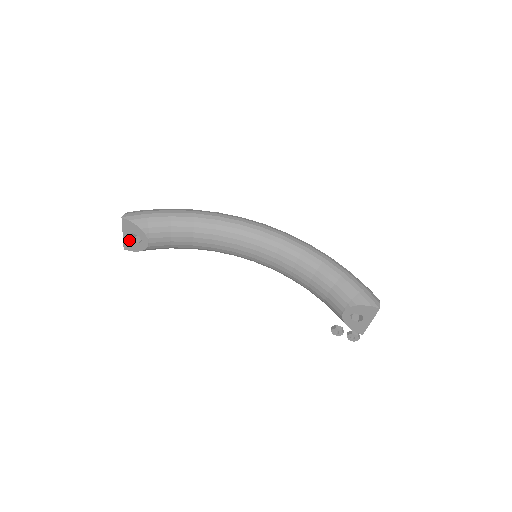
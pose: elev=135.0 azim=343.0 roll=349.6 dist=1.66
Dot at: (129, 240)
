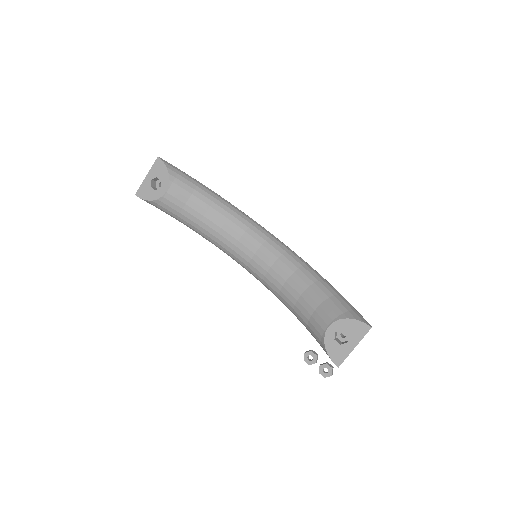
Dot at: (148, 185)
